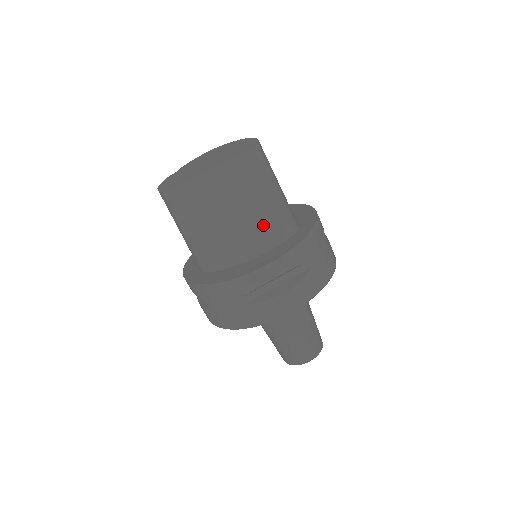
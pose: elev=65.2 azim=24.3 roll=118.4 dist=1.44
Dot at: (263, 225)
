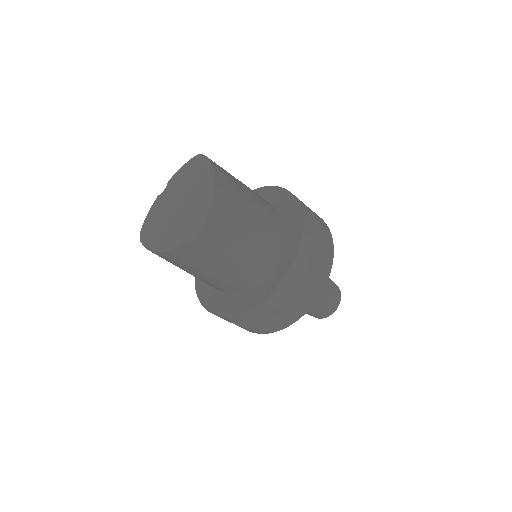
Dot at: (230, 279)
